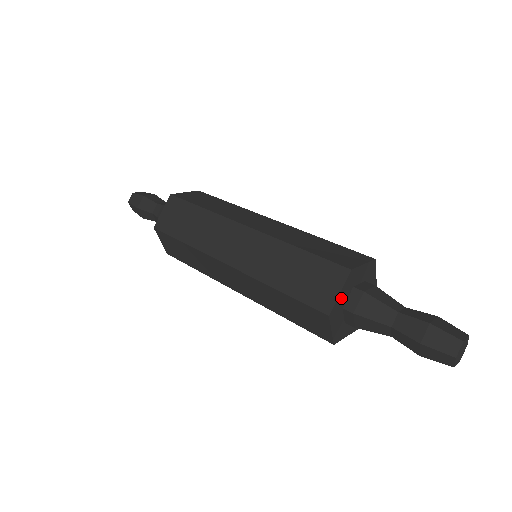
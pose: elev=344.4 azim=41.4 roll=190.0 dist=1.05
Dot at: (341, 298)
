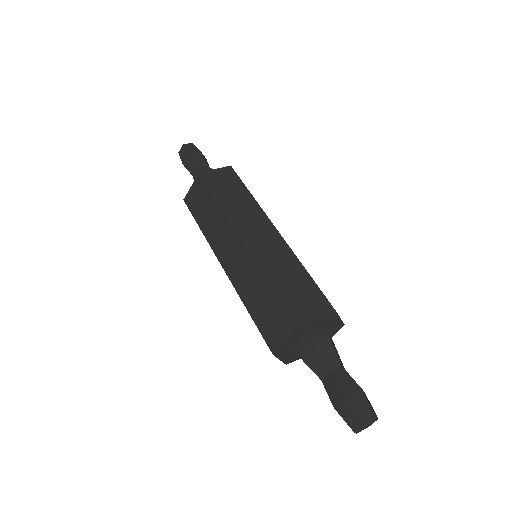
Dot at: (288, 343)
